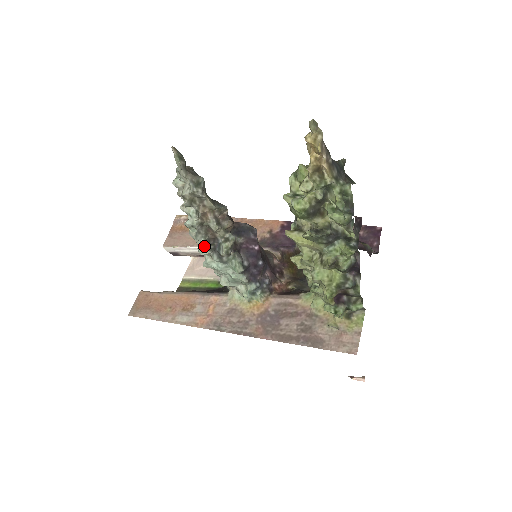
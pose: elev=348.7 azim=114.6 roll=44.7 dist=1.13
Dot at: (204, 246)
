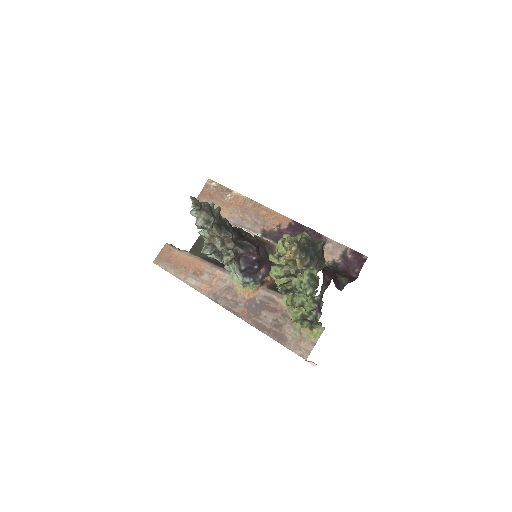
Dot at: occluded
